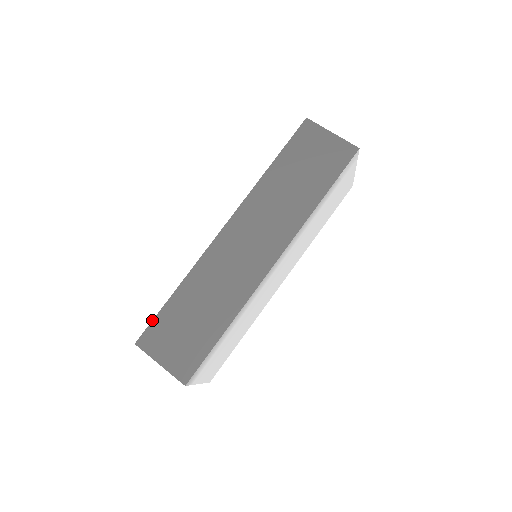
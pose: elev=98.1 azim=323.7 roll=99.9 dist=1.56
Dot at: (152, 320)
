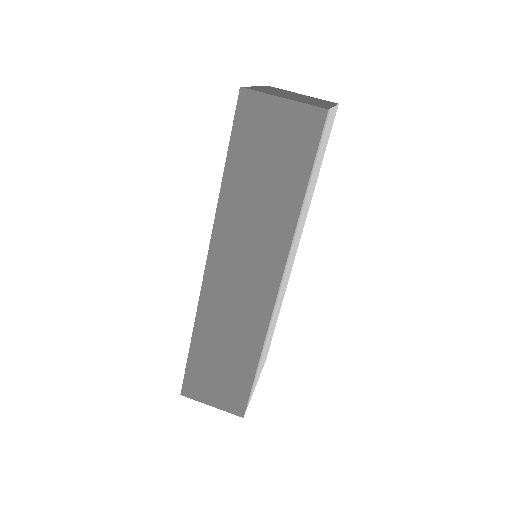
Dot at: occluded
